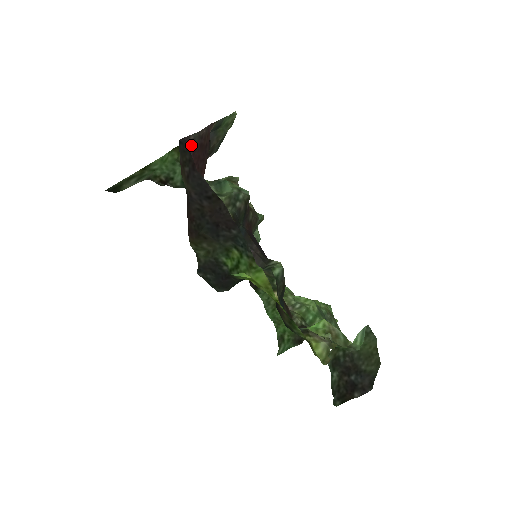
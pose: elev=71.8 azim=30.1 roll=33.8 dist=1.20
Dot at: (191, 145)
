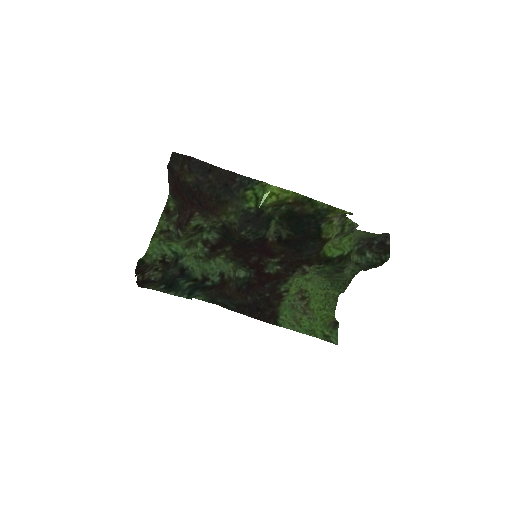
Dot at: (172, 177)
